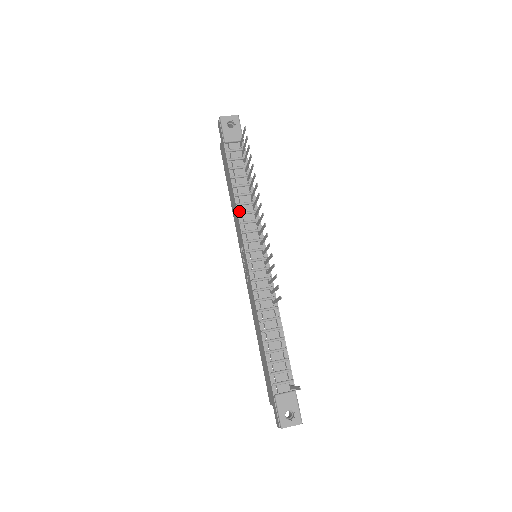
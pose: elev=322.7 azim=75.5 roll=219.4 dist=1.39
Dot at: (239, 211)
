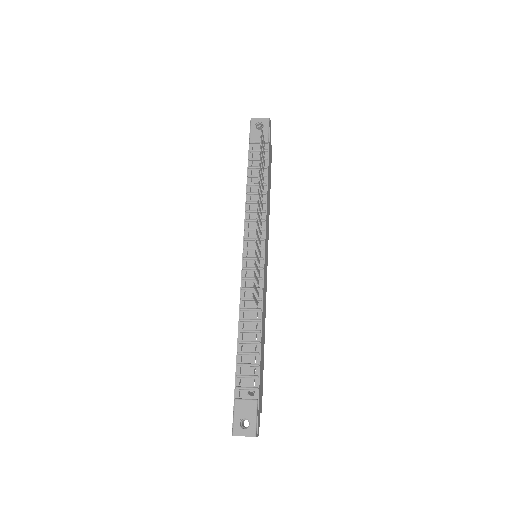
Dot at: (247, 209)
